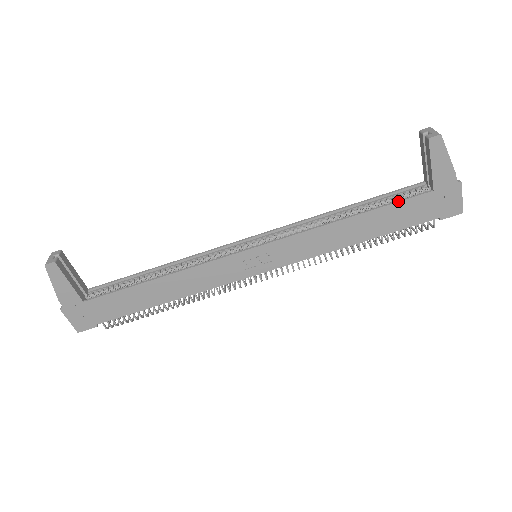
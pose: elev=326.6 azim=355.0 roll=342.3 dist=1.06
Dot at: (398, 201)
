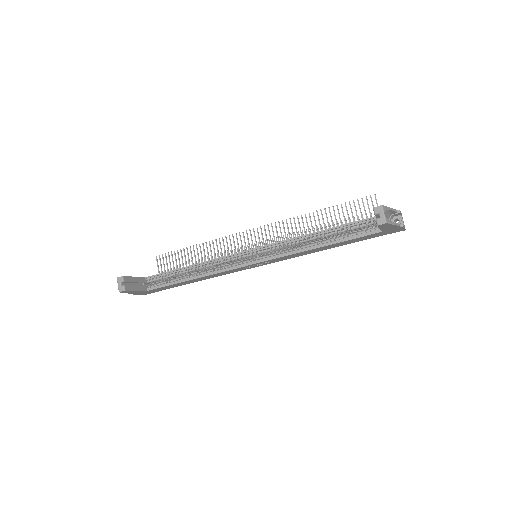
Dot at: (356, 238)
